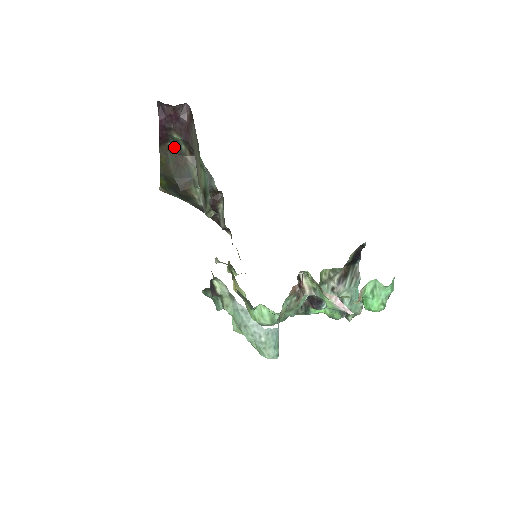
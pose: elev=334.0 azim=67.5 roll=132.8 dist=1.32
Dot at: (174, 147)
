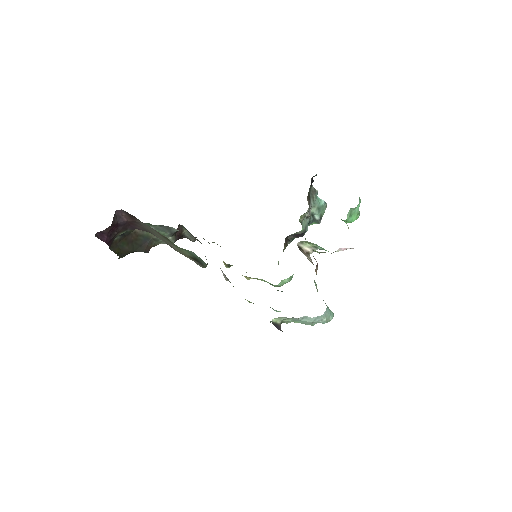
Dot at: (120, 236)
